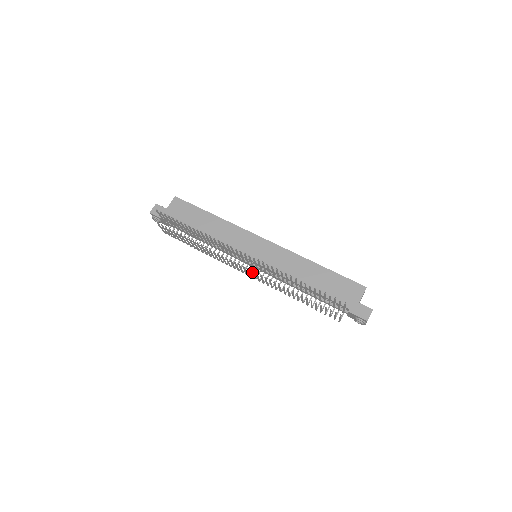
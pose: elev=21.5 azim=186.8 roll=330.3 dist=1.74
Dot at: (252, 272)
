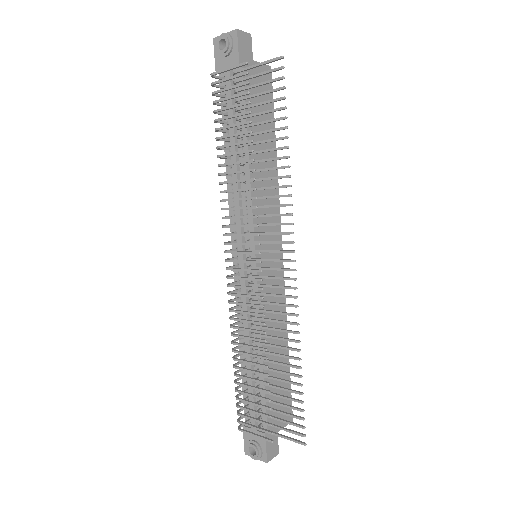
Dot at: (256, 279)
